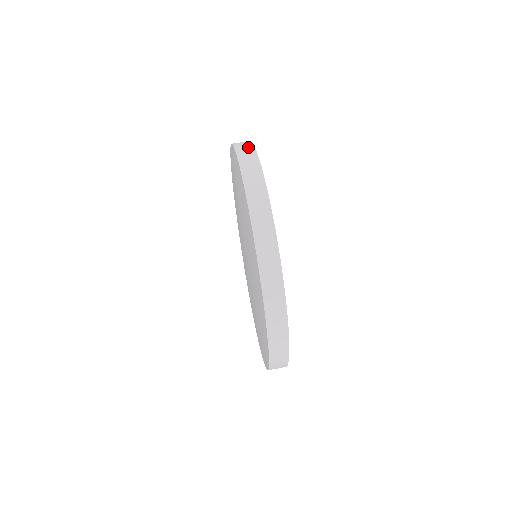
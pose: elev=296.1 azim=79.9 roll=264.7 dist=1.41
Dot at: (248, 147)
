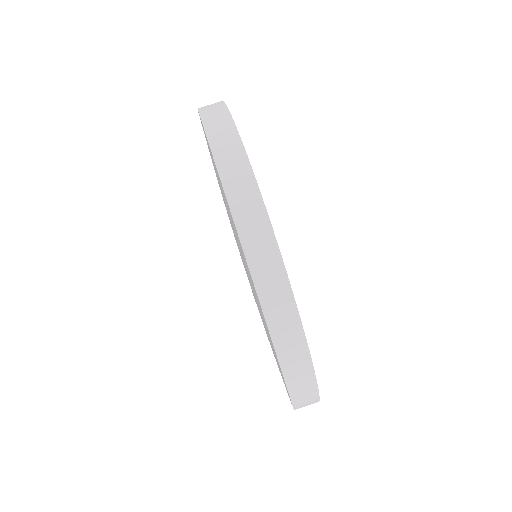
Dot at: (230, 139)
